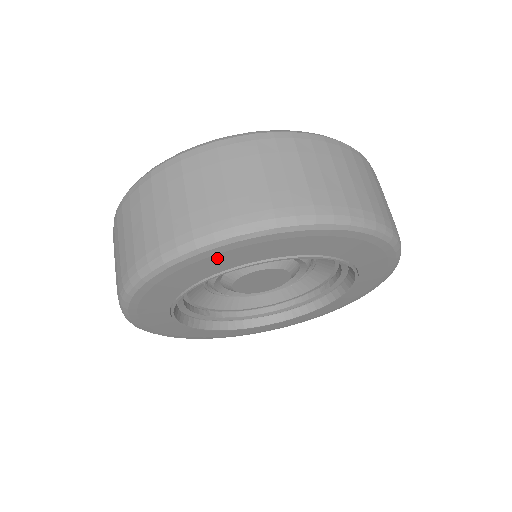
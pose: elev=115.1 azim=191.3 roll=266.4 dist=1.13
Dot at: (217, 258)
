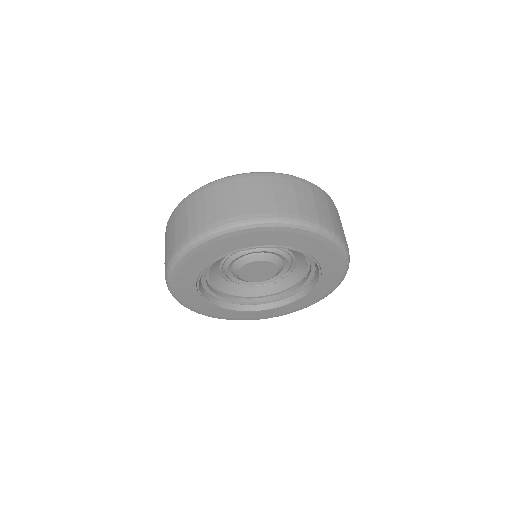
Dot at: (181, 280)
